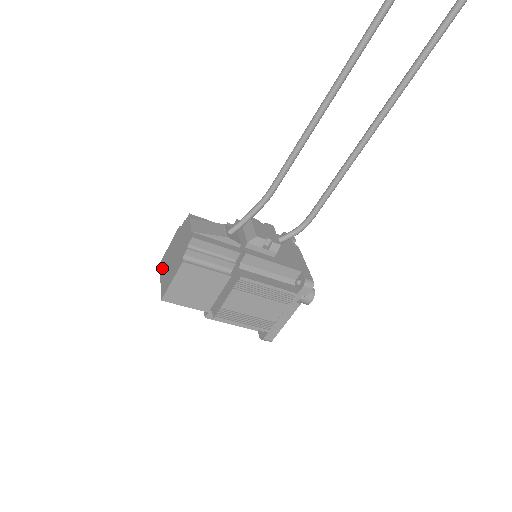
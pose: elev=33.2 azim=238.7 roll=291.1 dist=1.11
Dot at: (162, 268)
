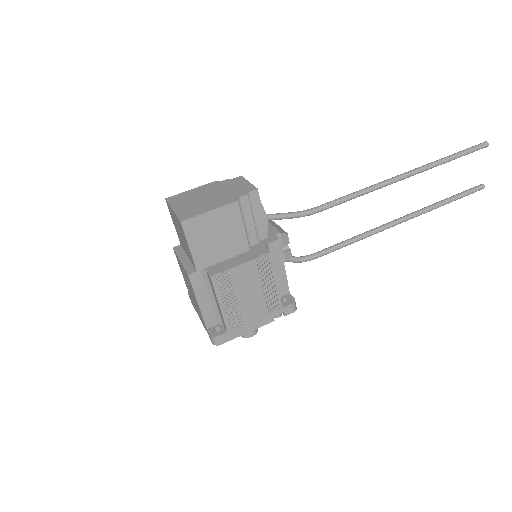
Dot at: (175, 201)
